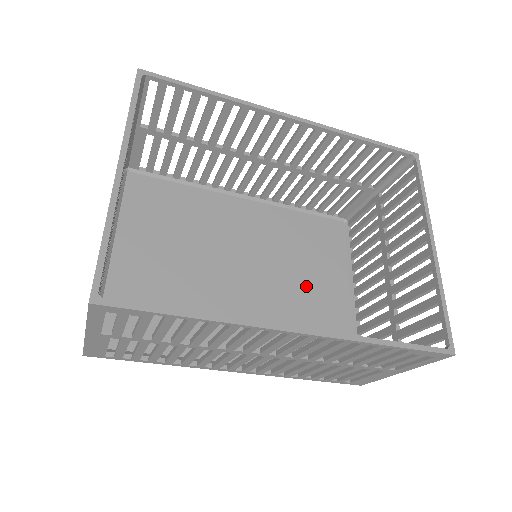
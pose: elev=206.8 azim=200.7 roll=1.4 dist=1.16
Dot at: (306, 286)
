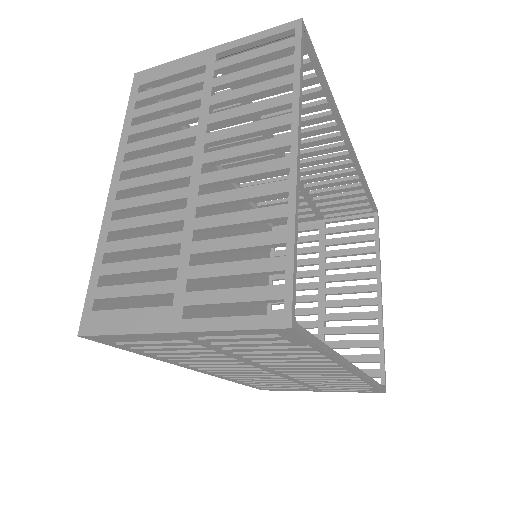
Dot at: occluded
